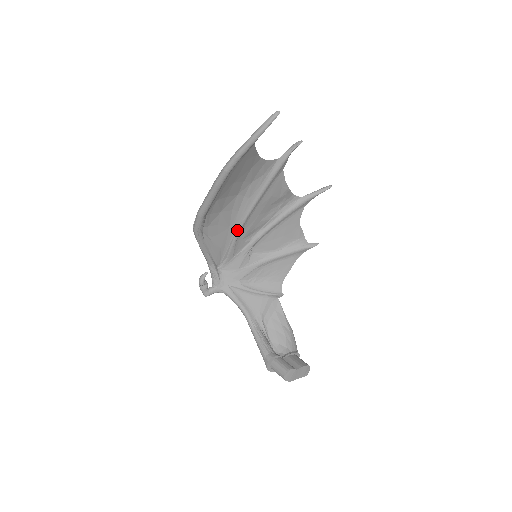
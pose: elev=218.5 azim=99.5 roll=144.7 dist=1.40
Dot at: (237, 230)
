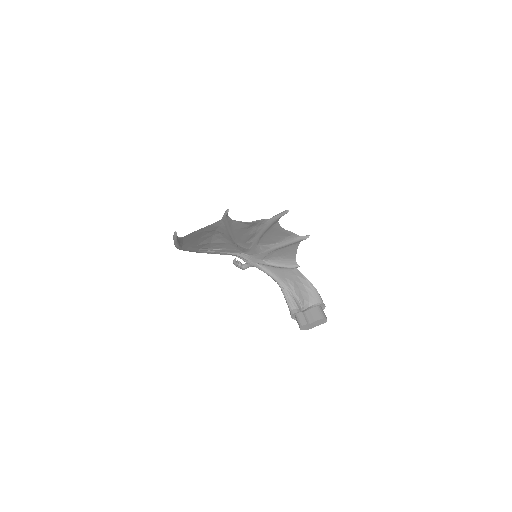
Dot at: (234, 243)
